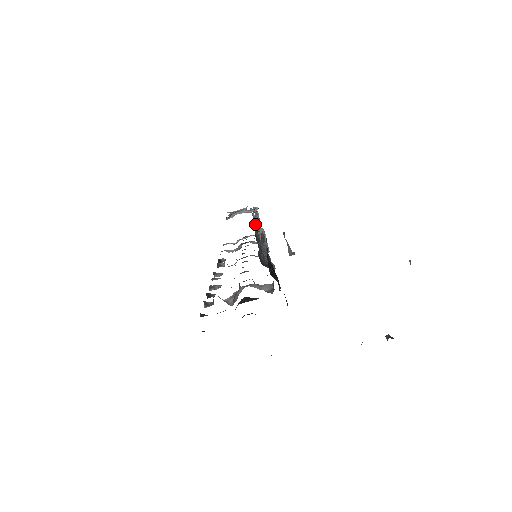
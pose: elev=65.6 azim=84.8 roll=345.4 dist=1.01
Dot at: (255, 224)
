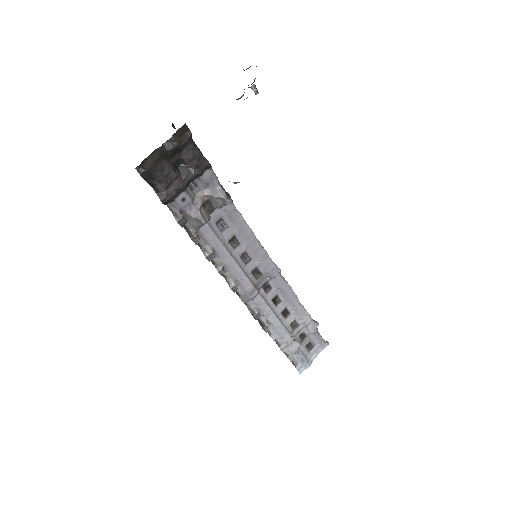
Dot at: occluded
